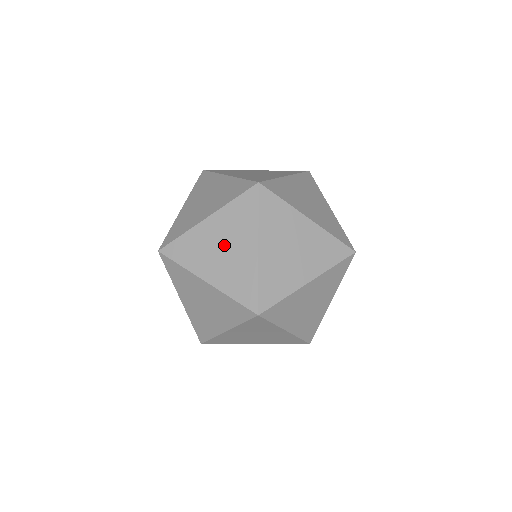
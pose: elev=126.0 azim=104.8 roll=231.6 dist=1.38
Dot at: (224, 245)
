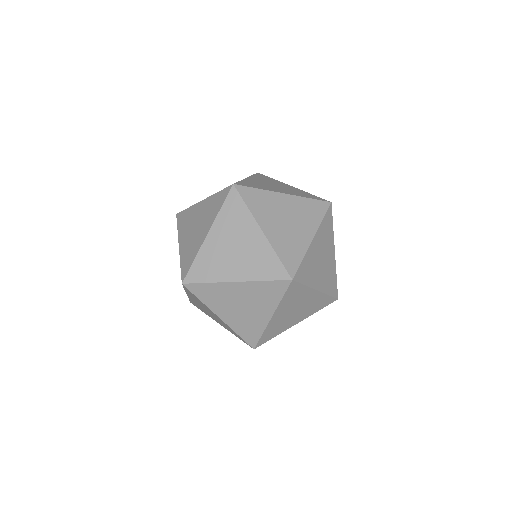
Dot at: occluded
